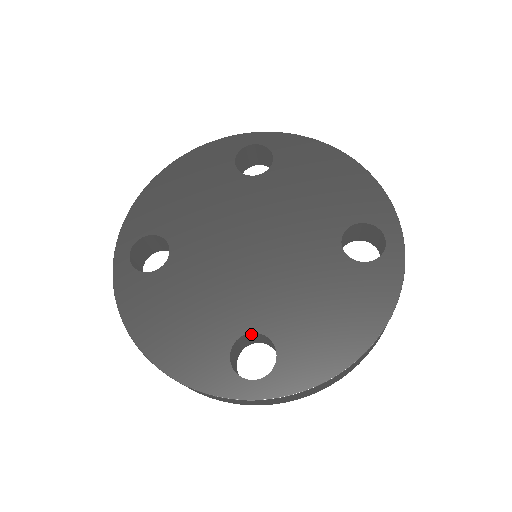
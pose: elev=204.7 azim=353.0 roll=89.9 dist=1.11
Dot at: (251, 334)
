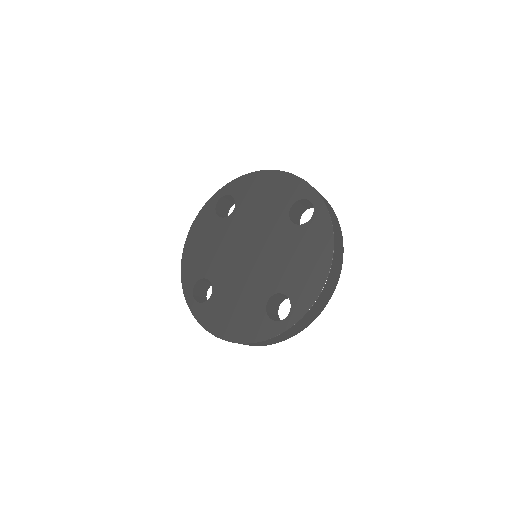
Dot at: (272, 297)
